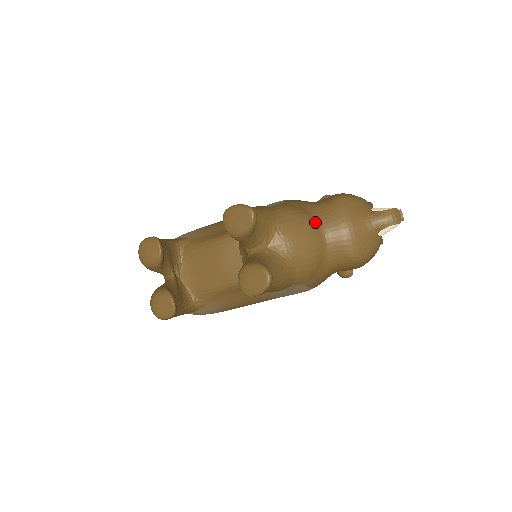
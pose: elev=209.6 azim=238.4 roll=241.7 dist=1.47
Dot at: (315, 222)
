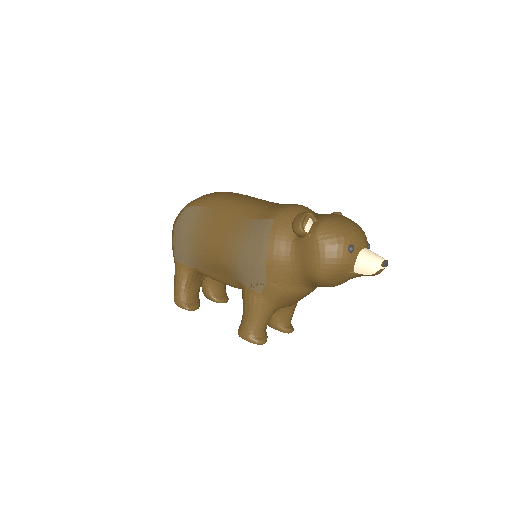
Dot at: (305, 290)
